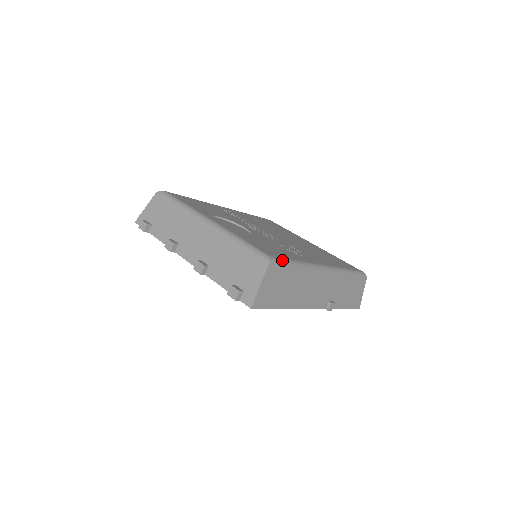
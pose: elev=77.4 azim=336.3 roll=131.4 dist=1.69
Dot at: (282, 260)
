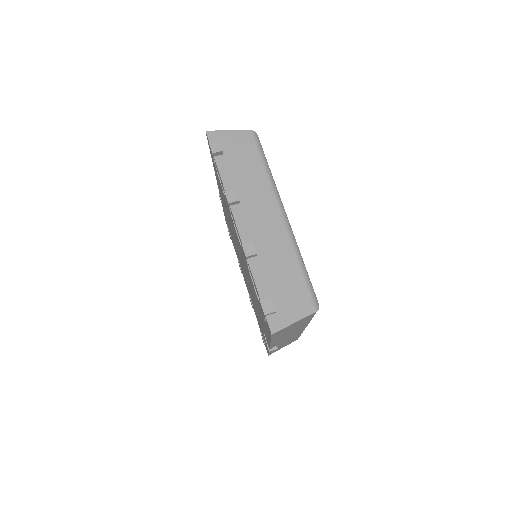
Dot at: occluded
